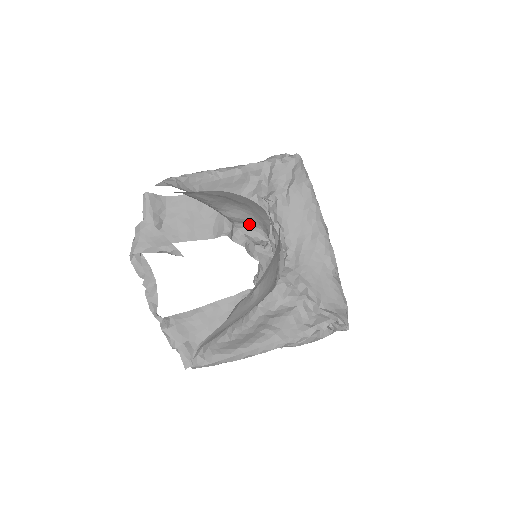
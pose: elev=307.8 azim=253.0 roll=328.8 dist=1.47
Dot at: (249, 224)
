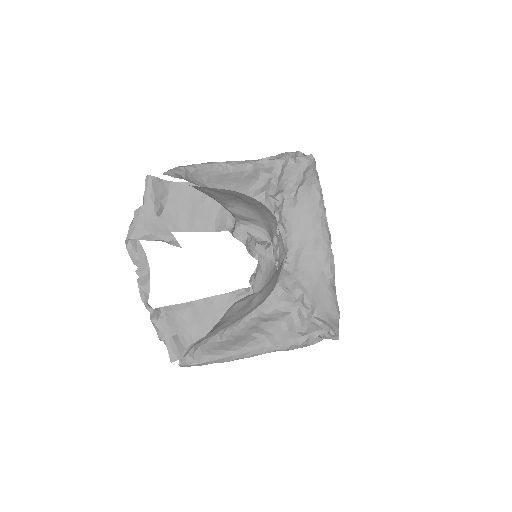
Dot at: (253, 223)
